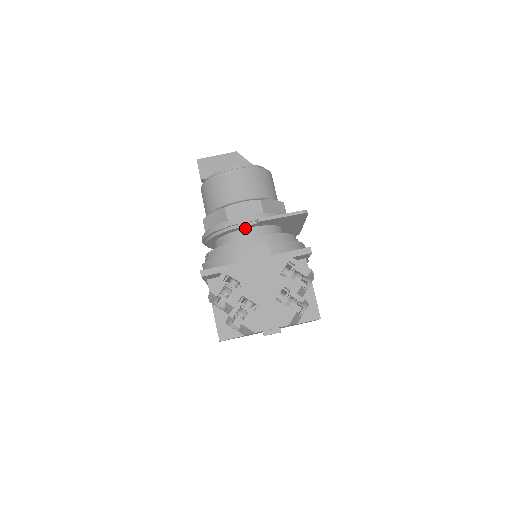
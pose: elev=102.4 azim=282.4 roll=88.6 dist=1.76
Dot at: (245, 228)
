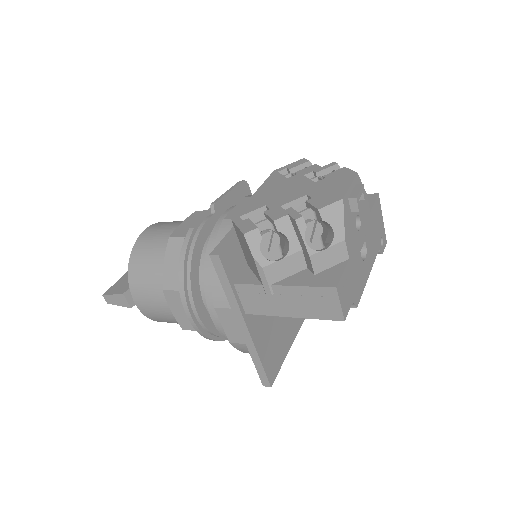
Dot at: occluded
